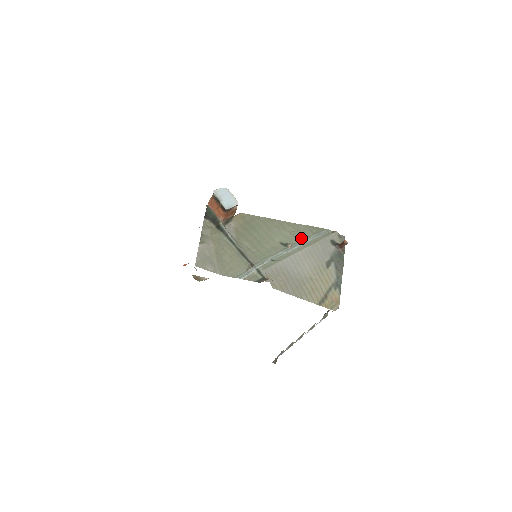
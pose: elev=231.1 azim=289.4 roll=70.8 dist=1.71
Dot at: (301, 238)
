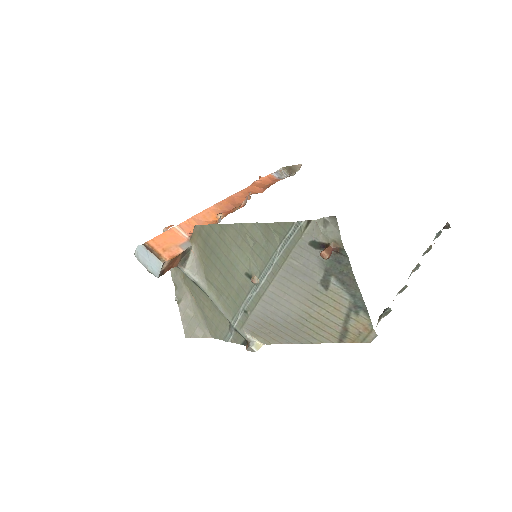
Dot at: (266, 257)
